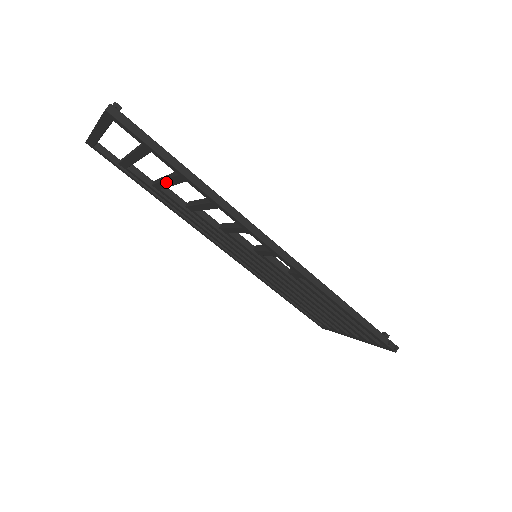
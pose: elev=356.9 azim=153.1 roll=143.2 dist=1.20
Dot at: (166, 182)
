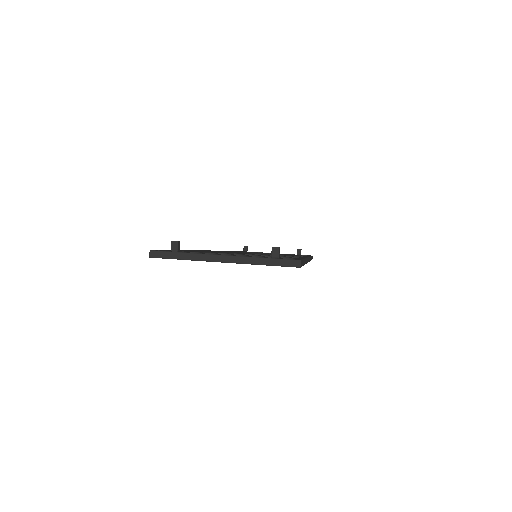
Dot at: occluded
